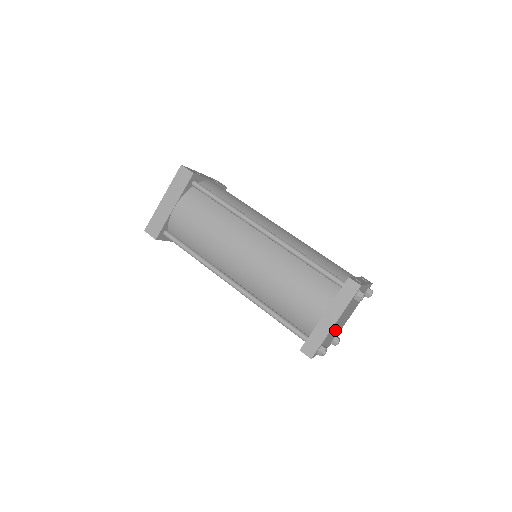
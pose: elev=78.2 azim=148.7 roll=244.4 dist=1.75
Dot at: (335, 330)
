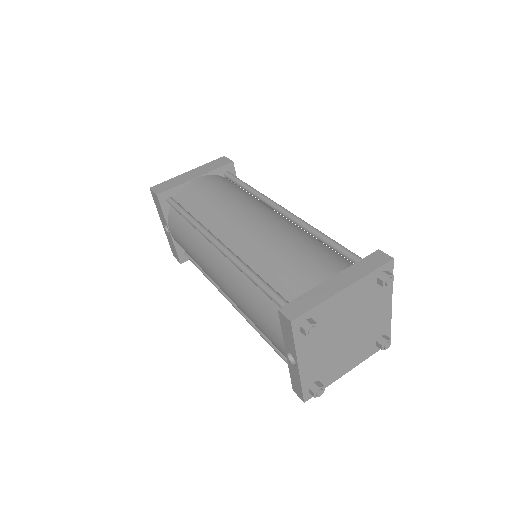
Dot at: (330, 338)
